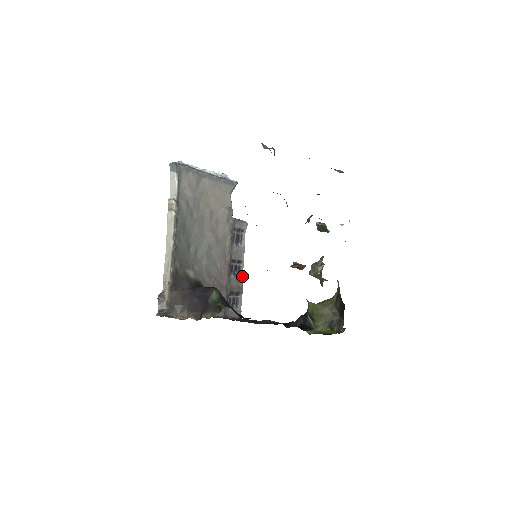
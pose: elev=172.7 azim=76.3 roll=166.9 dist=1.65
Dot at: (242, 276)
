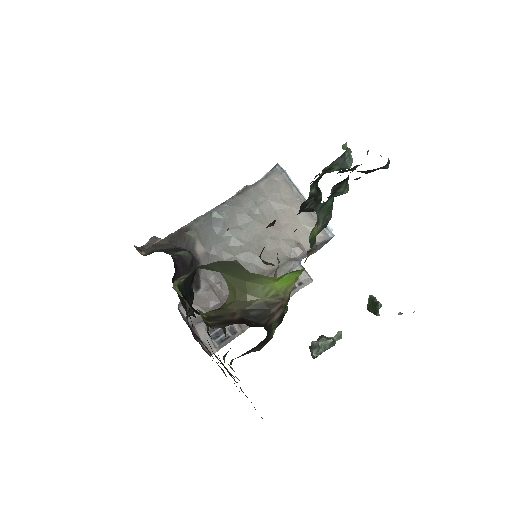
Dot at: occluded
